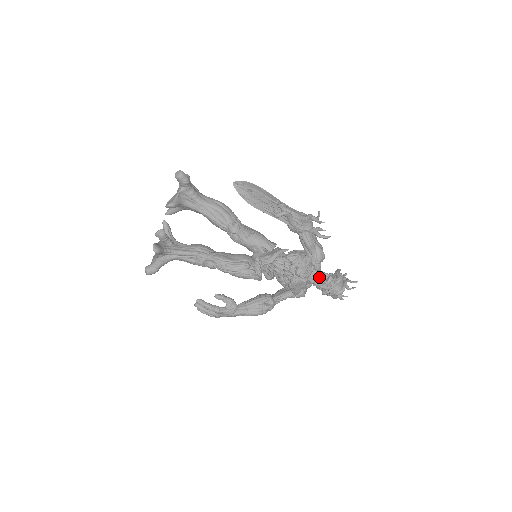
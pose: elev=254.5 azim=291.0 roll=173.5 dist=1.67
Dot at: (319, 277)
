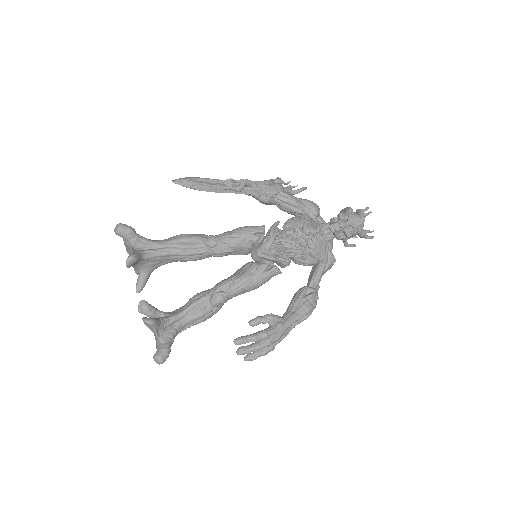
Dot at: (330, 223)
